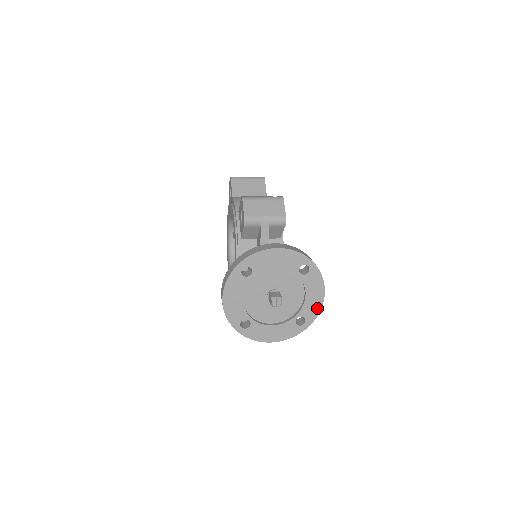
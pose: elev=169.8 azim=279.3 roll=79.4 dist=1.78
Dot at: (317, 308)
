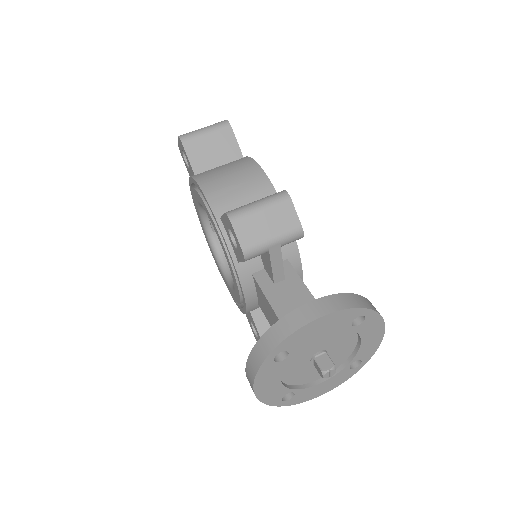
Dot at: (375, 345)
